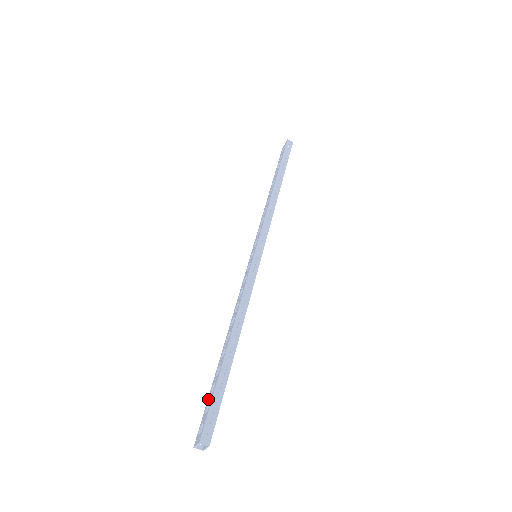
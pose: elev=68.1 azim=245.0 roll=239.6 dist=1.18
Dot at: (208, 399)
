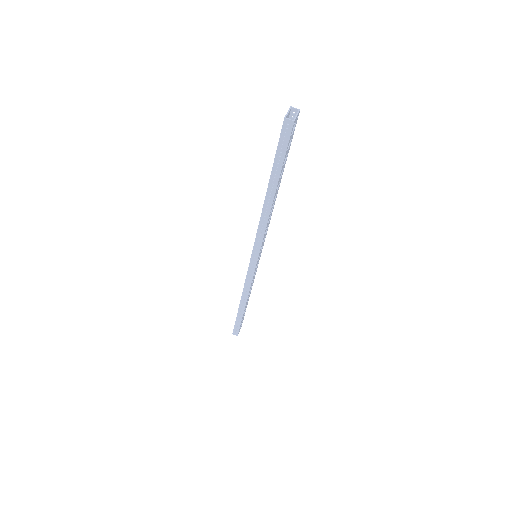
Dot at: (276, 153)
